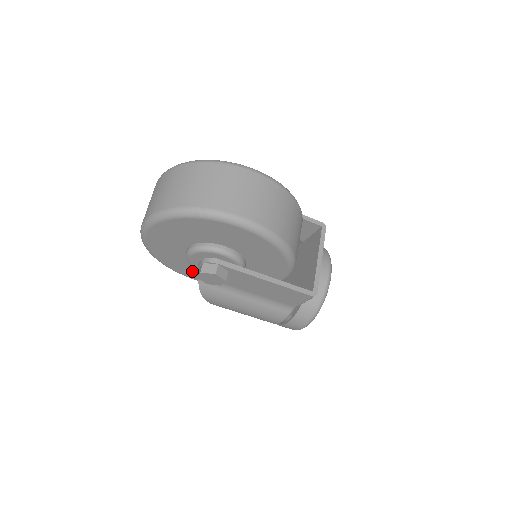
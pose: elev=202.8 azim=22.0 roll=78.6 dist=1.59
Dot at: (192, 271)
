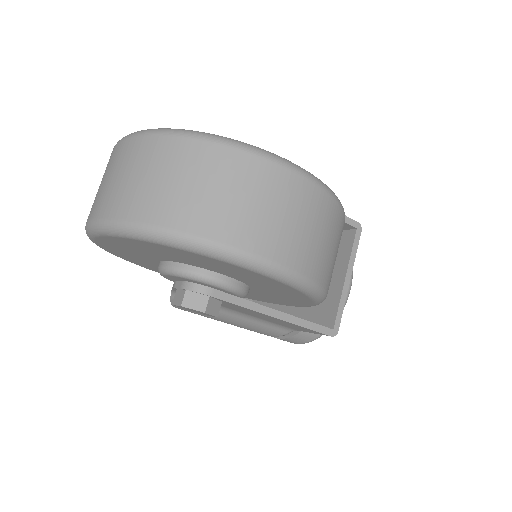
Dot at: occluded
